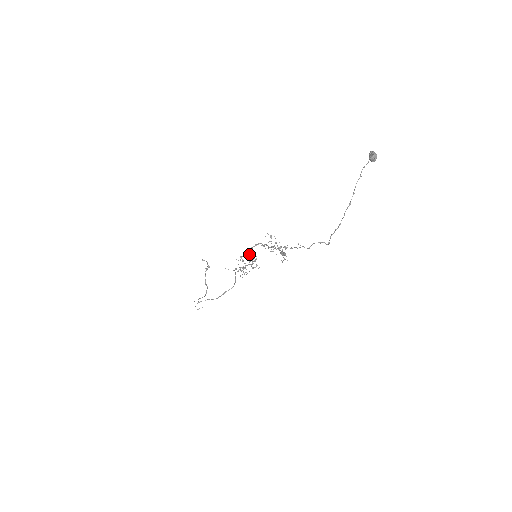
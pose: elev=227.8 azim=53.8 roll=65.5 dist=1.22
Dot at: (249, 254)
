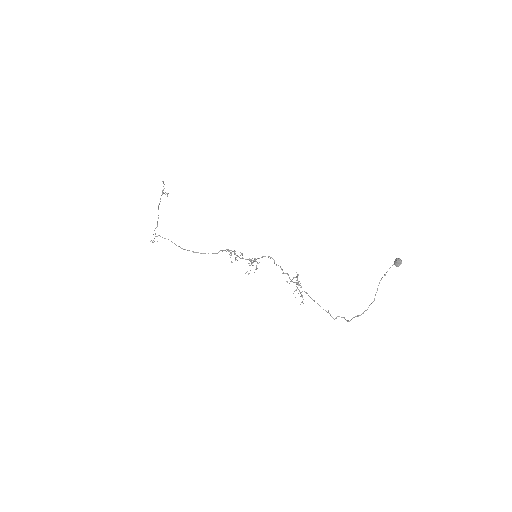
Dot at: occluded
